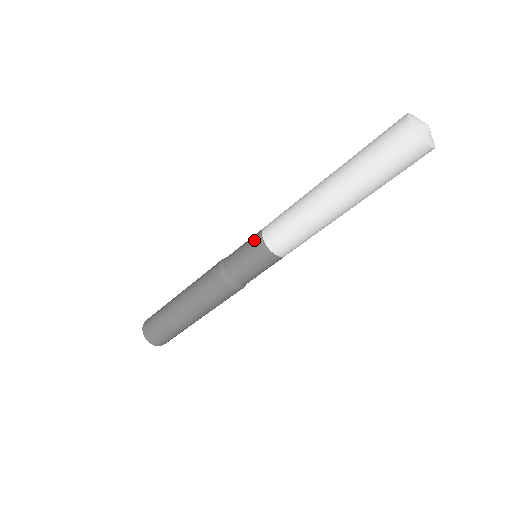
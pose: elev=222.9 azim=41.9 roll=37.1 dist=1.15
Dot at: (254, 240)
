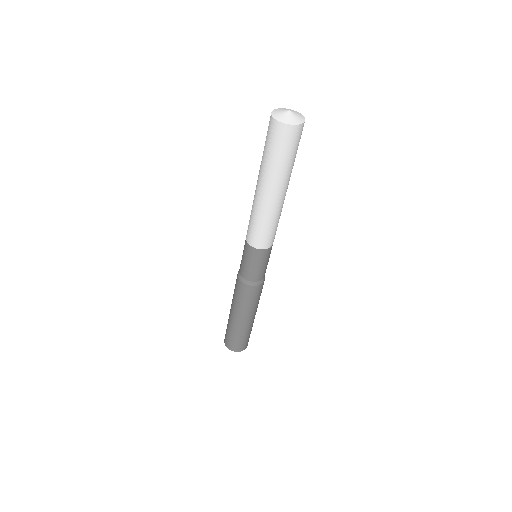
Dot at: (249, 253)
